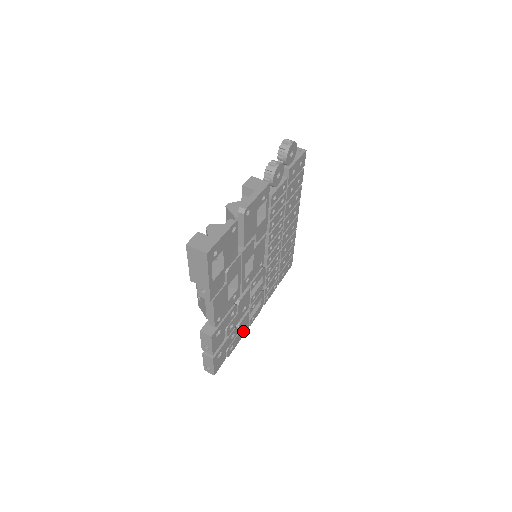
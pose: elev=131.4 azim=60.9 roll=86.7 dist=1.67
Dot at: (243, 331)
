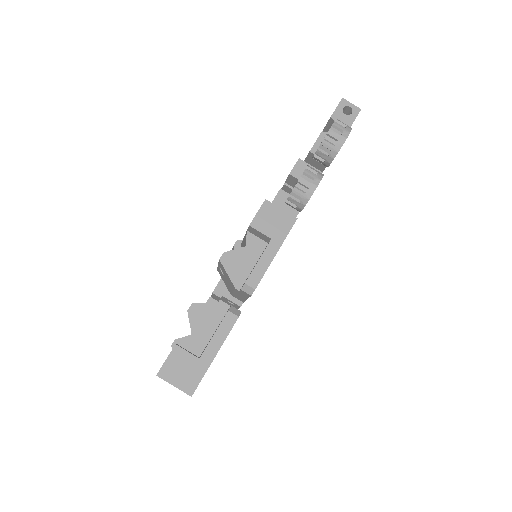
Dot at: occluded
